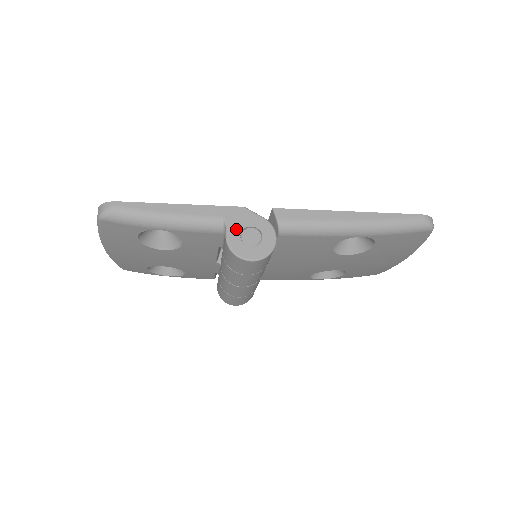
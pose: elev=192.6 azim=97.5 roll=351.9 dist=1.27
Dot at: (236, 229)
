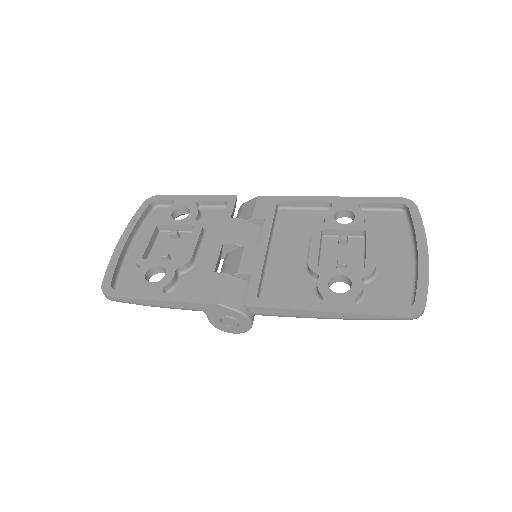
Dot at: (215, 317)
